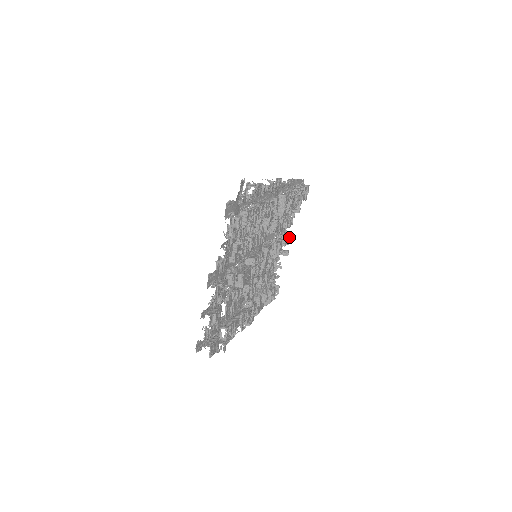
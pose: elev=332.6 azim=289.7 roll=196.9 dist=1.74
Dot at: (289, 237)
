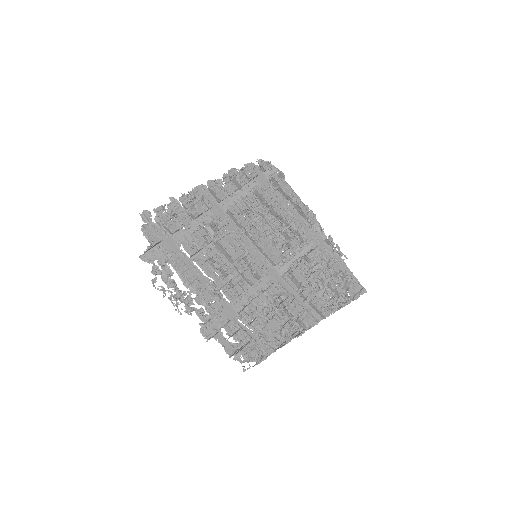
Dot at: (315, 324)
